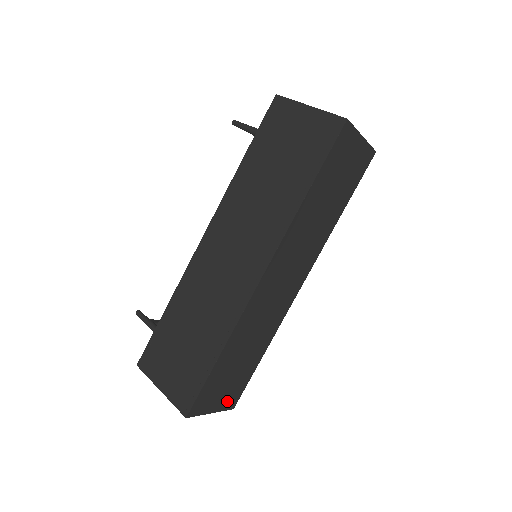
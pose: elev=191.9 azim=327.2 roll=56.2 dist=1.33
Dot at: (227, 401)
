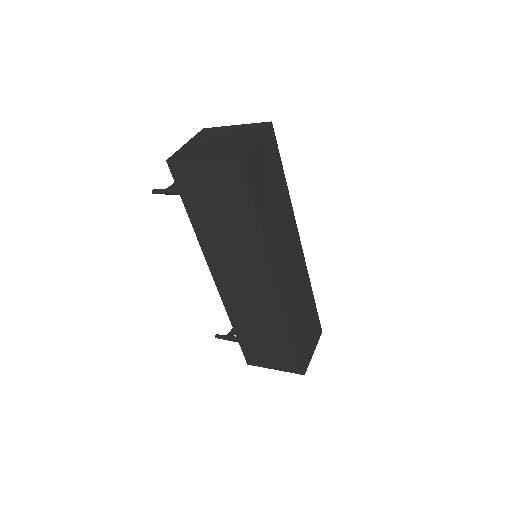
Dot at: (316, 337)
